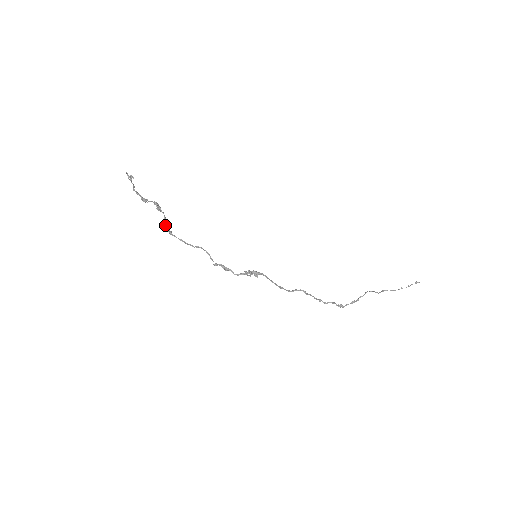
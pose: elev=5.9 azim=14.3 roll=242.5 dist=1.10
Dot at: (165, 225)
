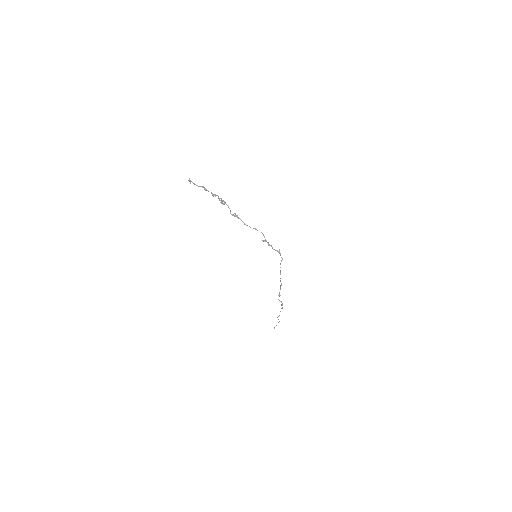
Dot at: occluded
